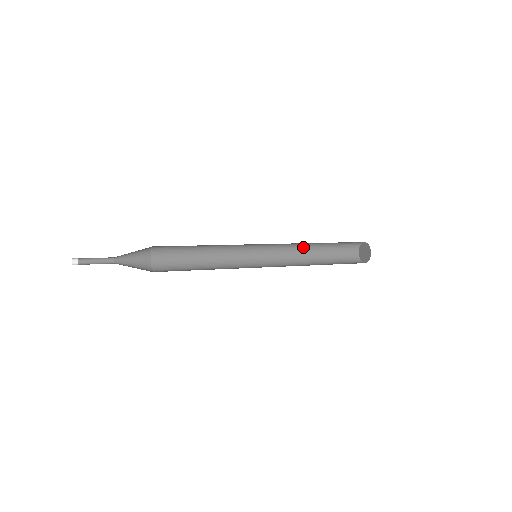
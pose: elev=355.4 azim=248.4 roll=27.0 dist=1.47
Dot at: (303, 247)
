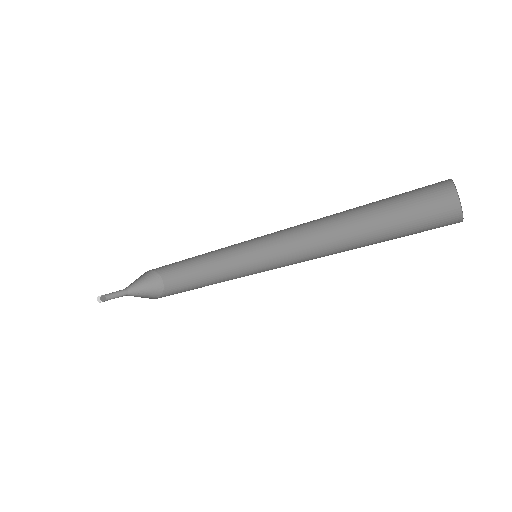
Dot at: (340, 232)
